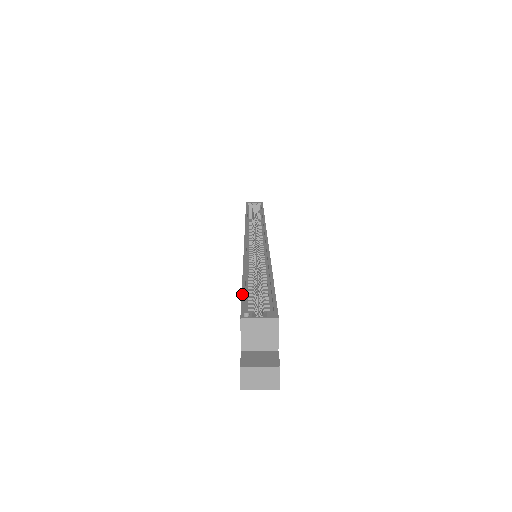
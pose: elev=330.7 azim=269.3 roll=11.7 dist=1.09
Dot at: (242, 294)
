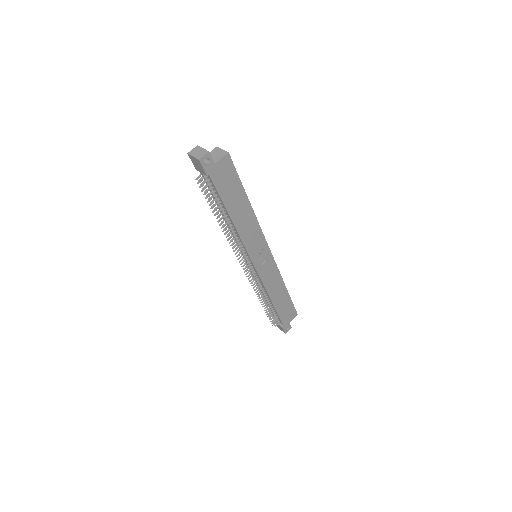
Dot at: occluded
